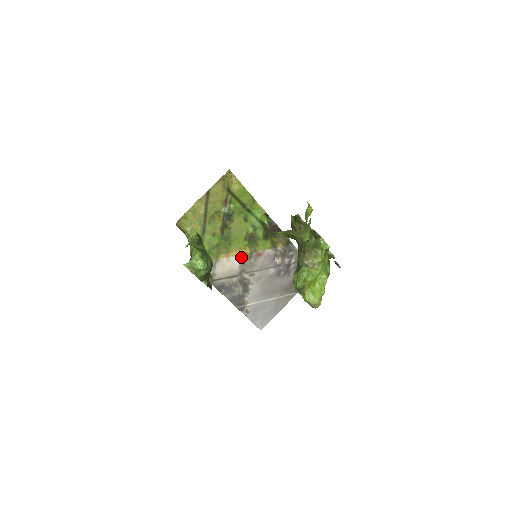
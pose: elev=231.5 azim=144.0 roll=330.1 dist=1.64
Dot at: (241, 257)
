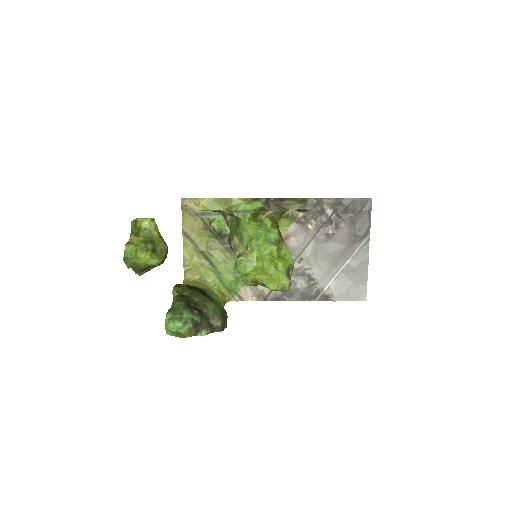
Dot at: occluded
